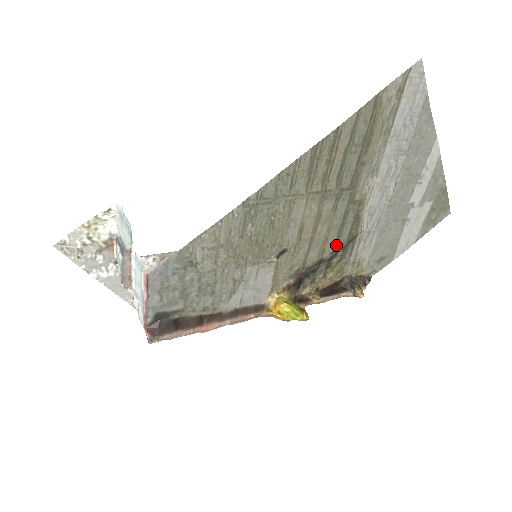
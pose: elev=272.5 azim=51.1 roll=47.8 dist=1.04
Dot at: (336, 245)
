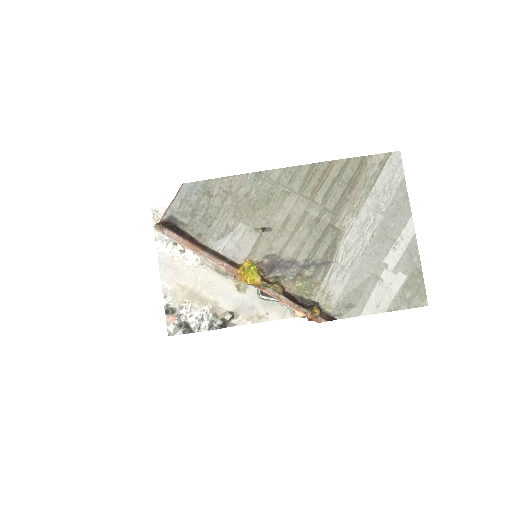
Dot at: (311, 256)
